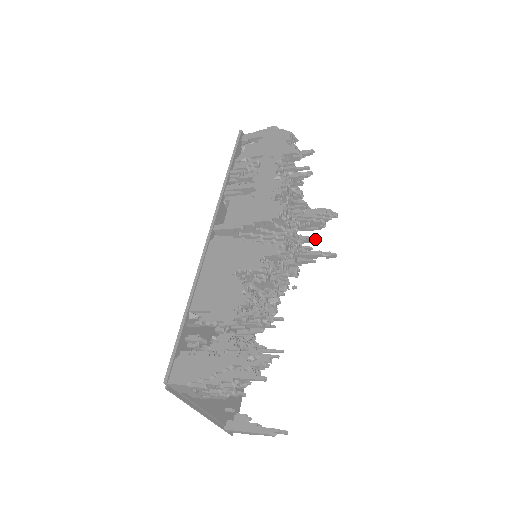
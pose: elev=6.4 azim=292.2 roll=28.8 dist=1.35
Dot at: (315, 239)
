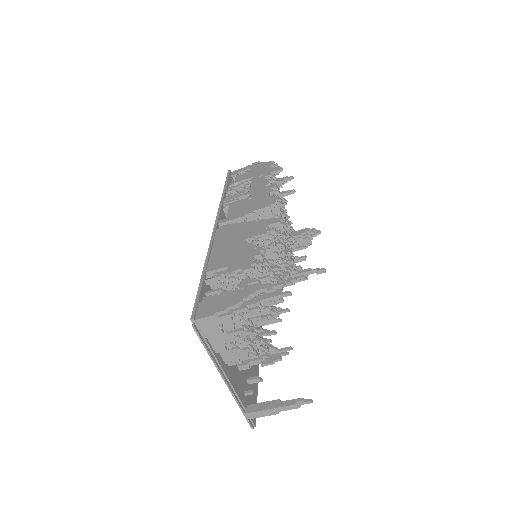
Dot at: (304, 257)
